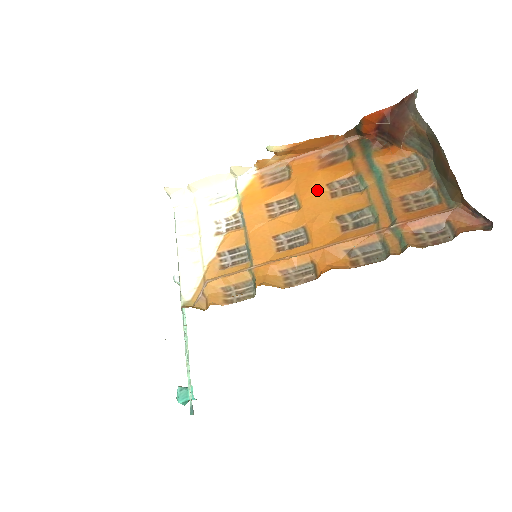
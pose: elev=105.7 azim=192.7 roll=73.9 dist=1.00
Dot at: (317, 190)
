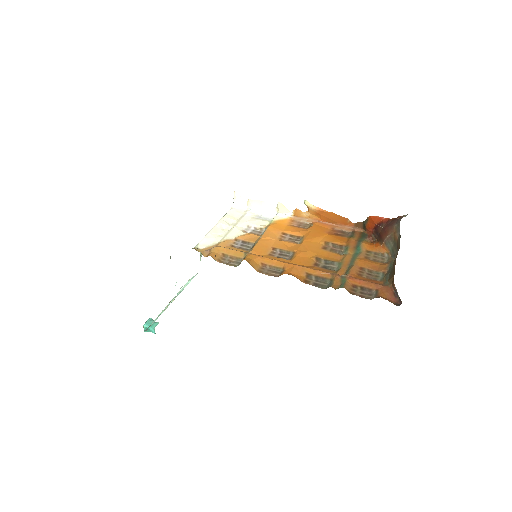
Dot at: (317, 241)
